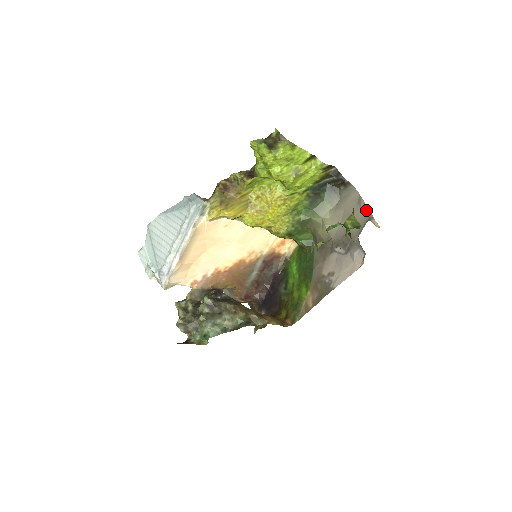
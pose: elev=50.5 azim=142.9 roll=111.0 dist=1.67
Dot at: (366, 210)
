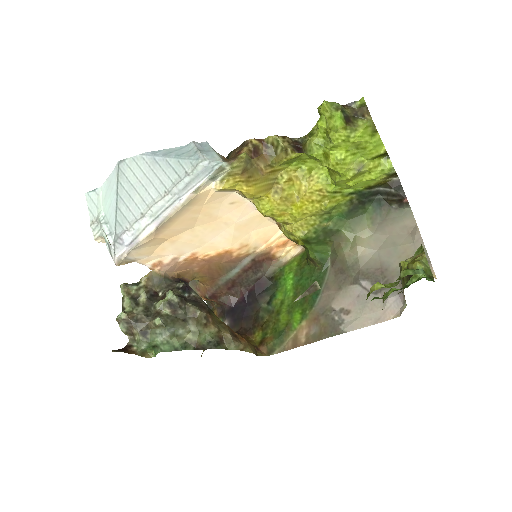
Dot at: occluded
